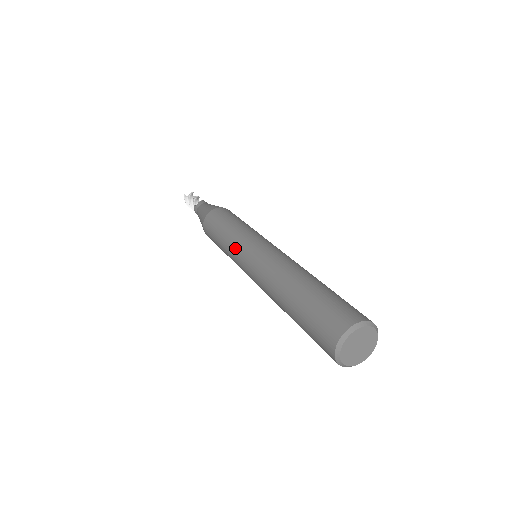
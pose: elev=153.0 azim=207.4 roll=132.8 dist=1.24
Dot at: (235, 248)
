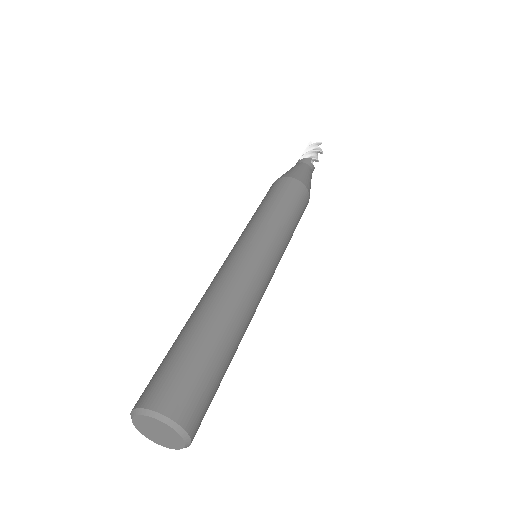
Dot at: occluded
